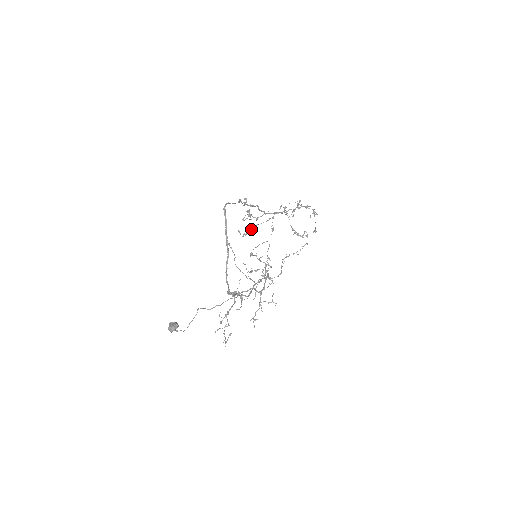
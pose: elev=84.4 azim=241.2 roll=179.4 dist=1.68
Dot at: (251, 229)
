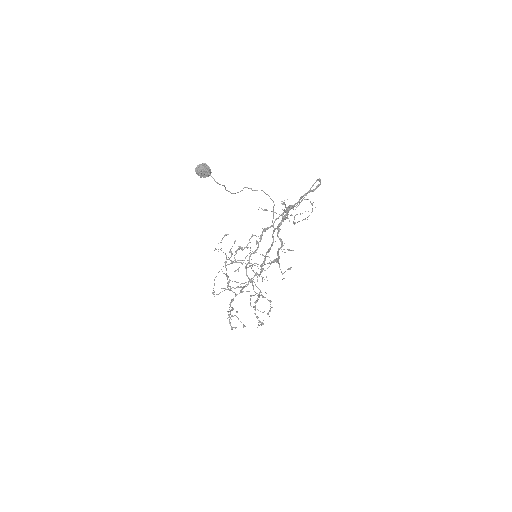
Dot at: occluded
